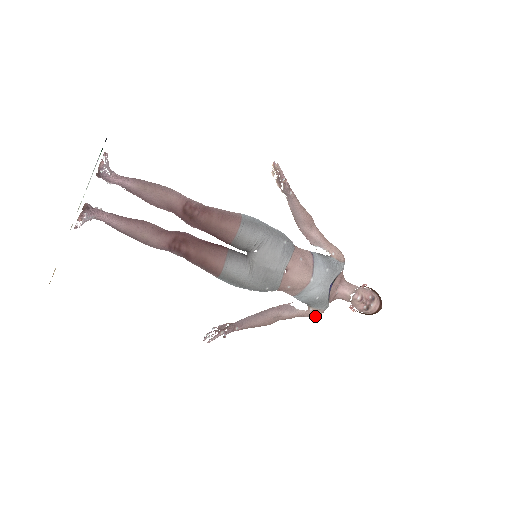
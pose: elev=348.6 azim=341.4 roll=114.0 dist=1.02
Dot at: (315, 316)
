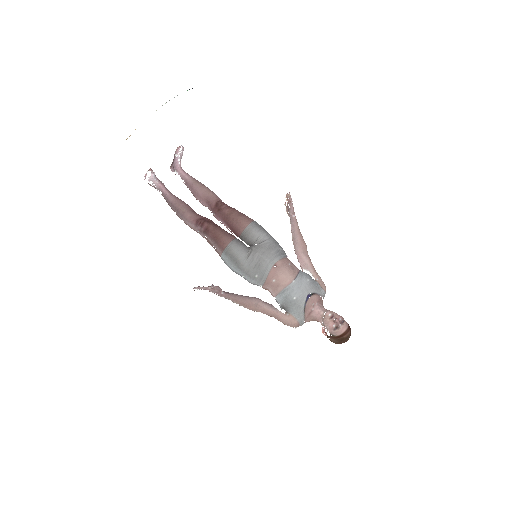
Dot at: (290, 325)
